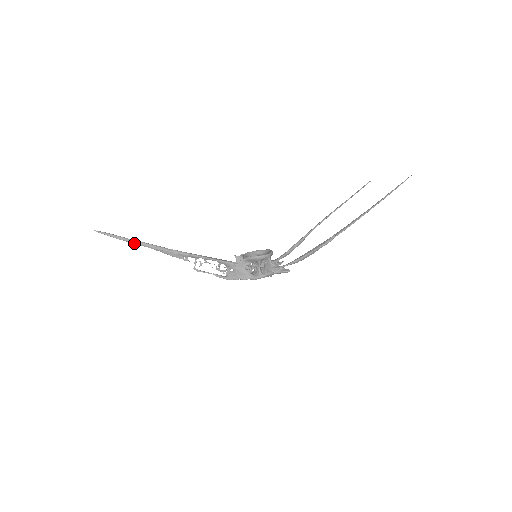
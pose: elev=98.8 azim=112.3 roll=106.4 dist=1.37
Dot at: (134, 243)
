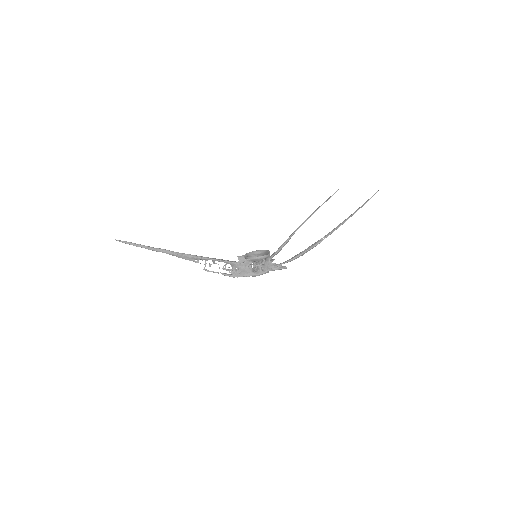
Dot at: (152, 250)
